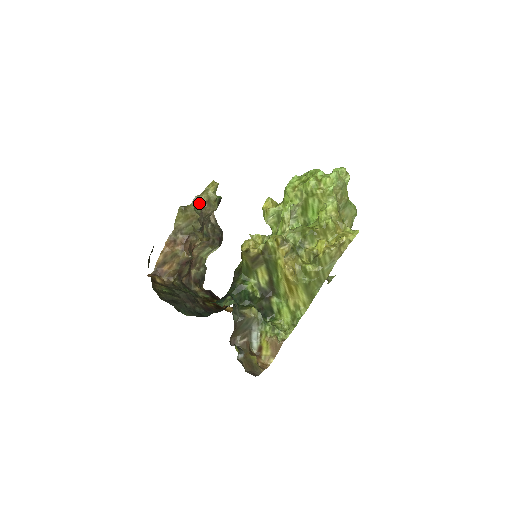
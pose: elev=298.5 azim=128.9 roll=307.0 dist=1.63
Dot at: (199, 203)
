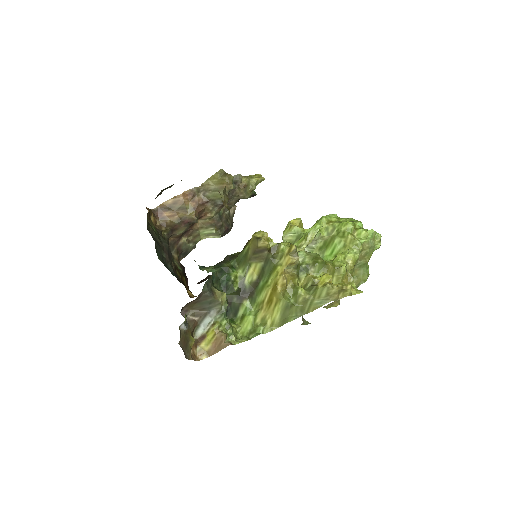
Dot at: (238, 181)
